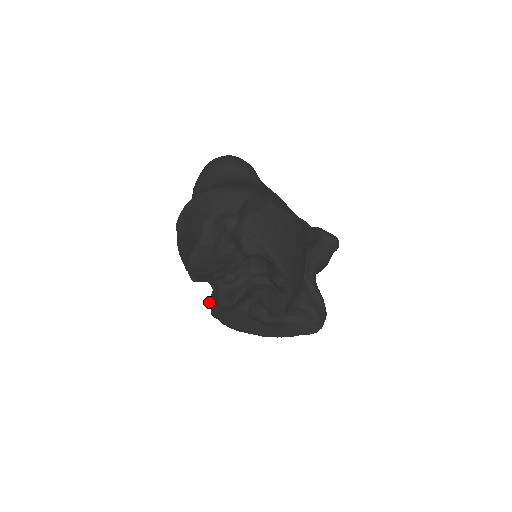
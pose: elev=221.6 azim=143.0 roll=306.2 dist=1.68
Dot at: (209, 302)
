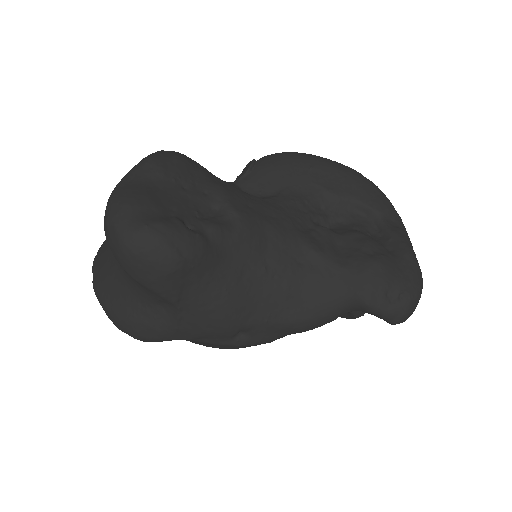
Dot at: occluded
